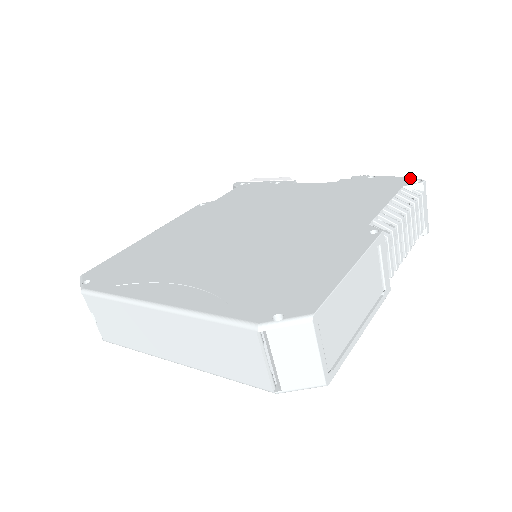
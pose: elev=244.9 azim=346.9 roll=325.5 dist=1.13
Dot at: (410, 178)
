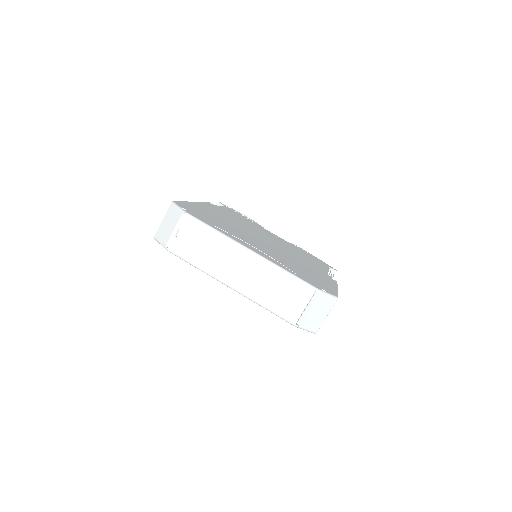
Dot at: occluded
